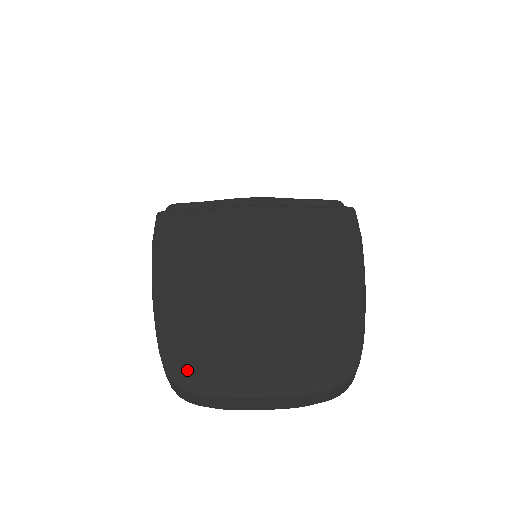
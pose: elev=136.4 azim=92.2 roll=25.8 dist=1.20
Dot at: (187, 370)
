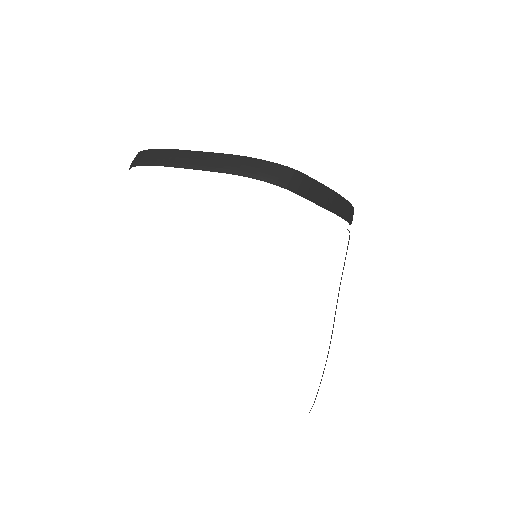
Dot at: occluded
